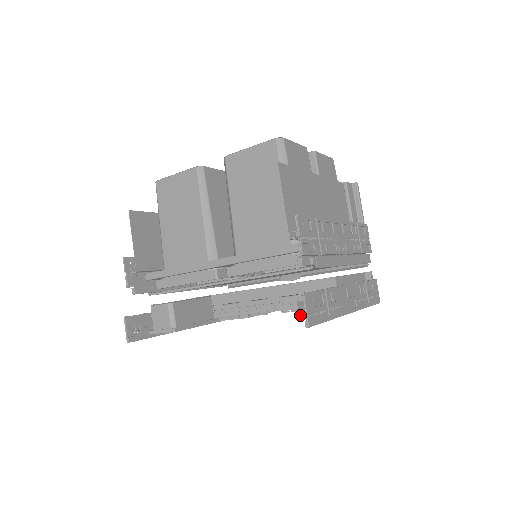
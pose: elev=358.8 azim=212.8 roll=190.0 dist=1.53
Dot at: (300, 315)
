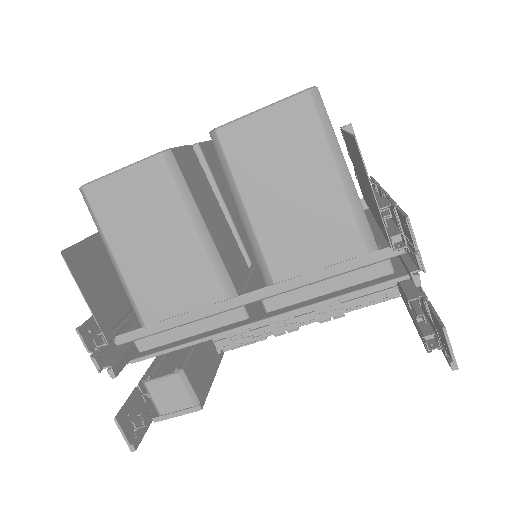
Dot at: (429, 352)
